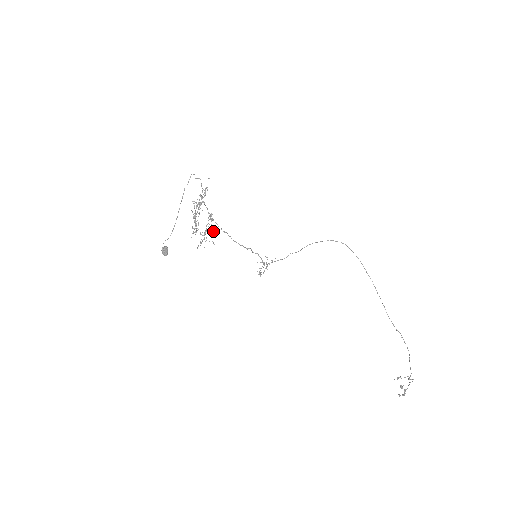
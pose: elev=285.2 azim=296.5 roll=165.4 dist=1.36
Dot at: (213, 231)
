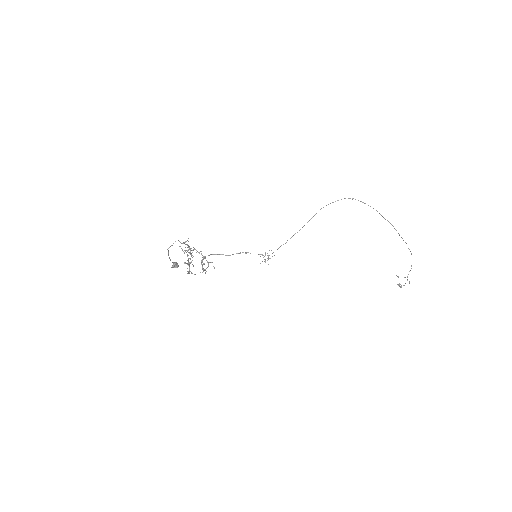
Dot at: occluded
